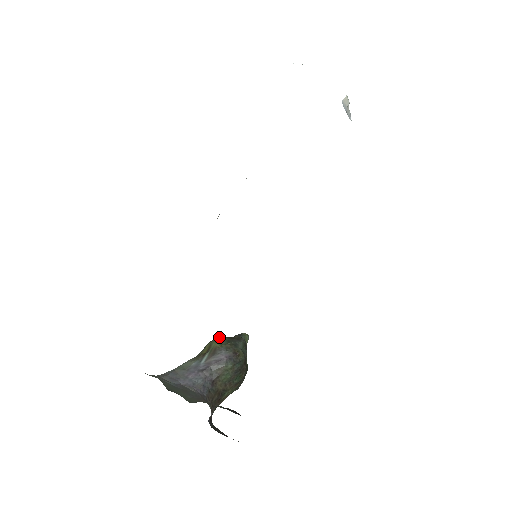
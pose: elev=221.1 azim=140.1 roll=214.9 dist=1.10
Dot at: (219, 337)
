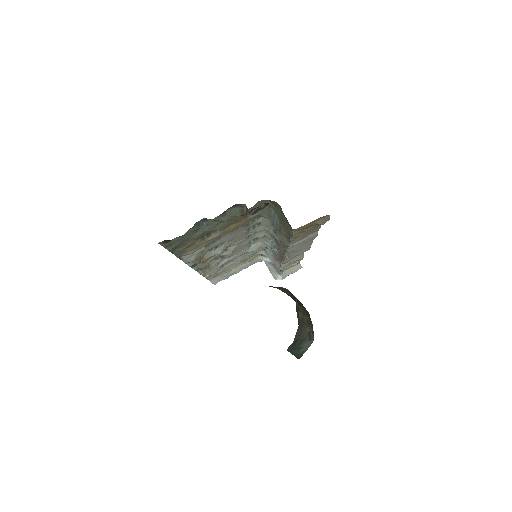
Dot at: occluded
